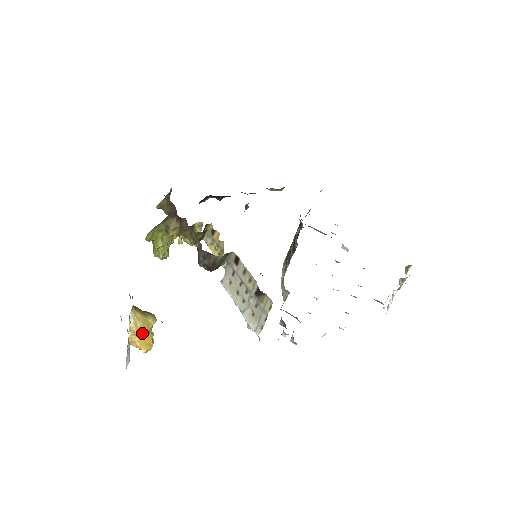
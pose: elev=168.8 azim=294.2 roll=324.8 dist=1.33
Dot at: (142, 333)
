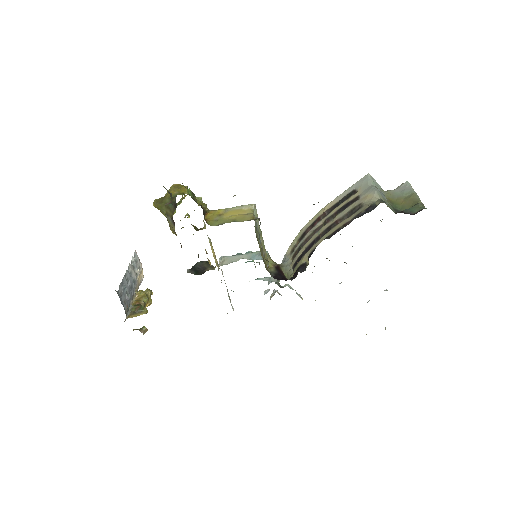
Dot at: occluded
